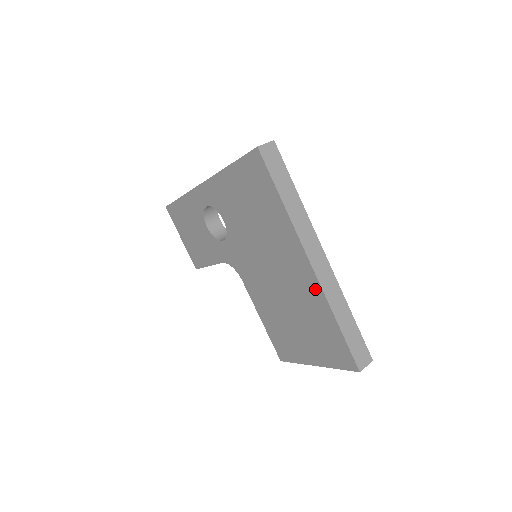
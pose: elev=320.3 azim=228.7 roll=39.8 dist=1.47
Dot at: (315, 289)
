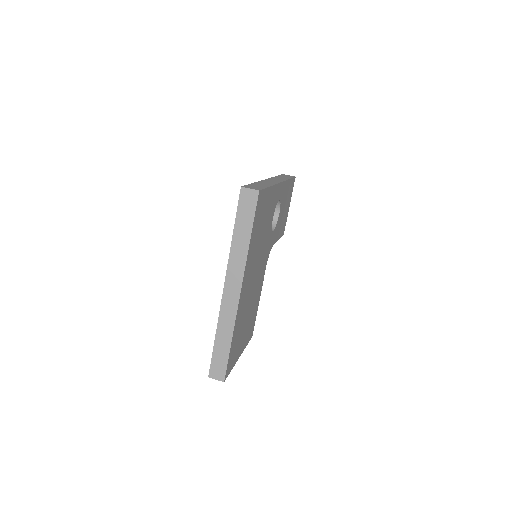
Dot at: occluded
